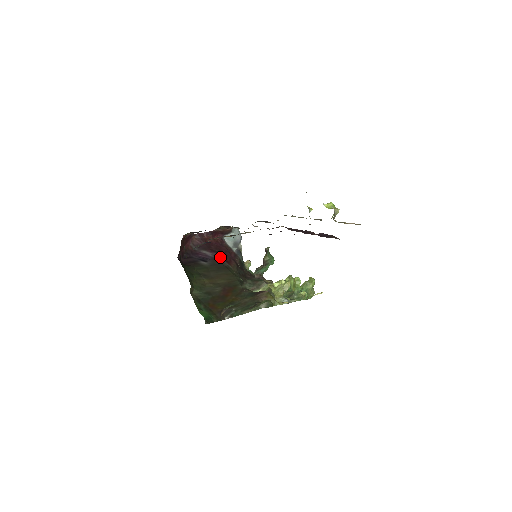
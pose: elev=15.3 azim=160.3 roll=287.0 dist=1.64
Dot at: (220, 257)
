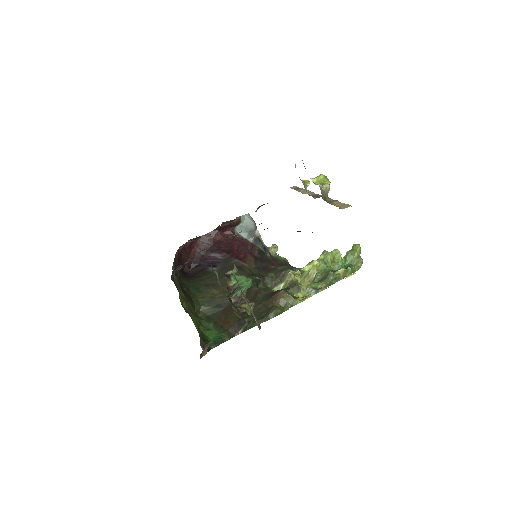
Dot at: (231, 256)
